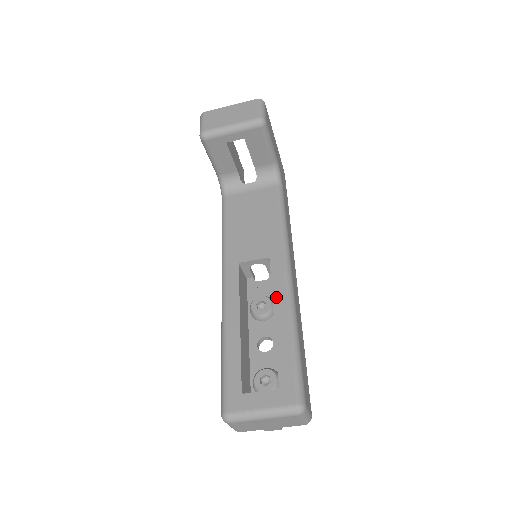
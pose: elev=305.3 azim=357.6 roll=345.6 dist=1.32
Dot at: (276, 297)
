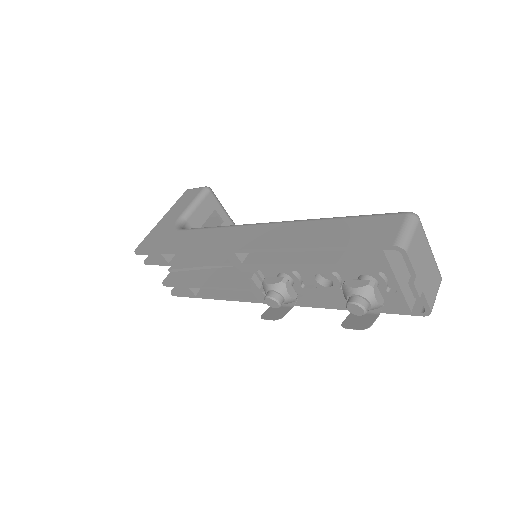
Dot at: occluded
